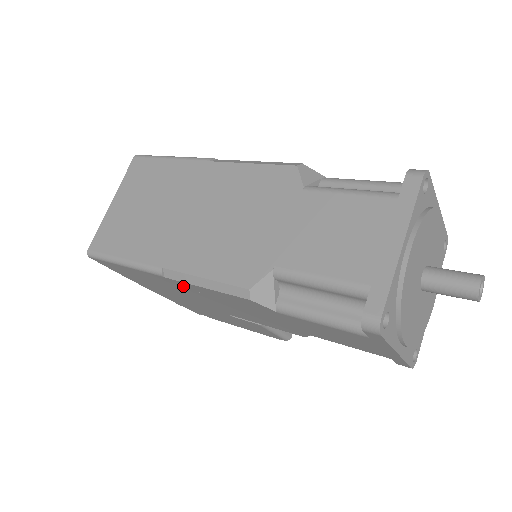
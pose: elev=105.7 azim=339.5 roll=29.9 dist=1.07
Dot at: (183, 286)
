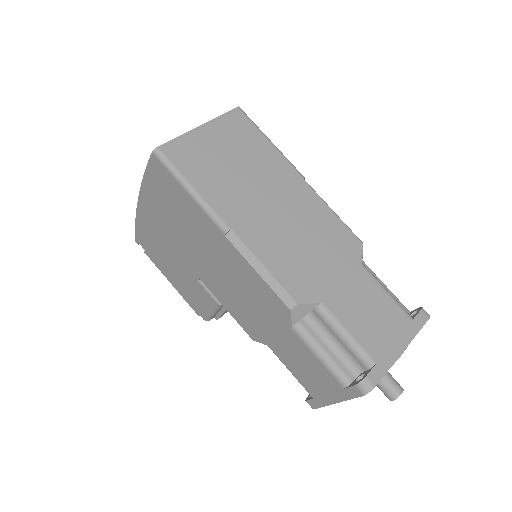
Dot at: (225, 249)
